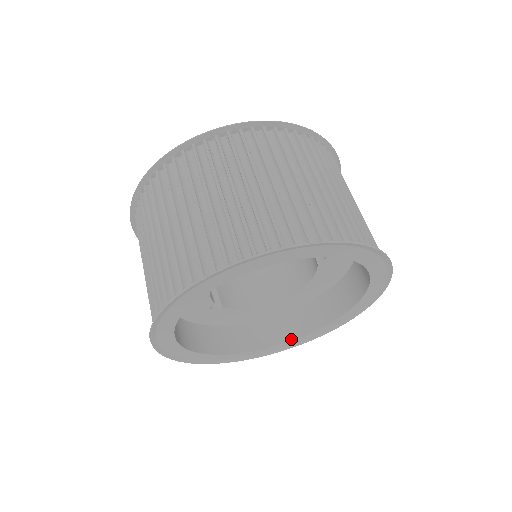
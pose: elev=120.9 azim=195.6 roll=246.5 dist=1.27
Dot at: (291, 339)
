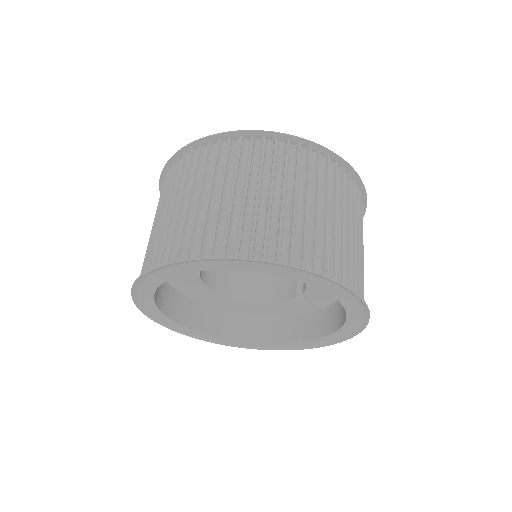
Dot at: (211, 334)
